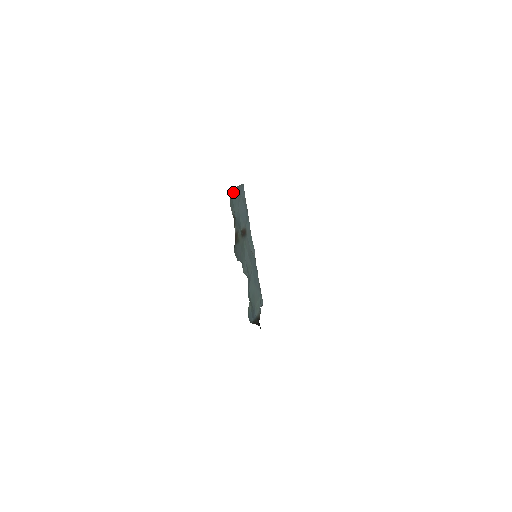
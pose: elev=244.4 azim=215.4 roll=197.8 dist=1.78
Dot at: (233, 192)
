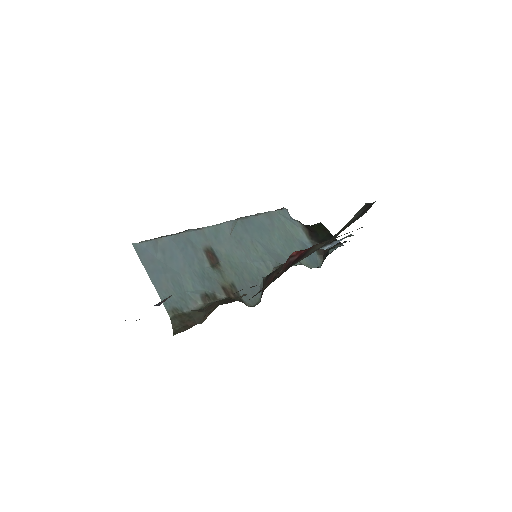
Dot at: (163, 293)
